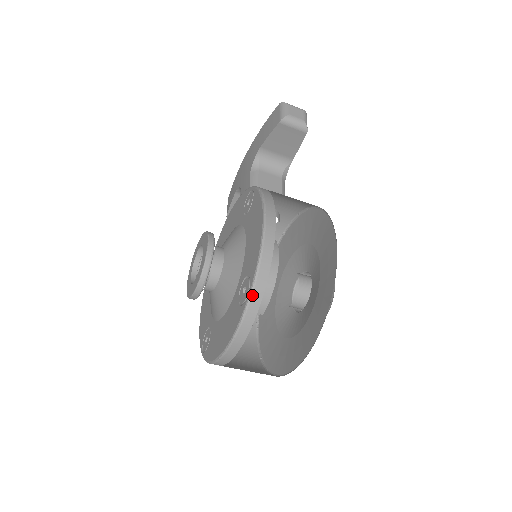
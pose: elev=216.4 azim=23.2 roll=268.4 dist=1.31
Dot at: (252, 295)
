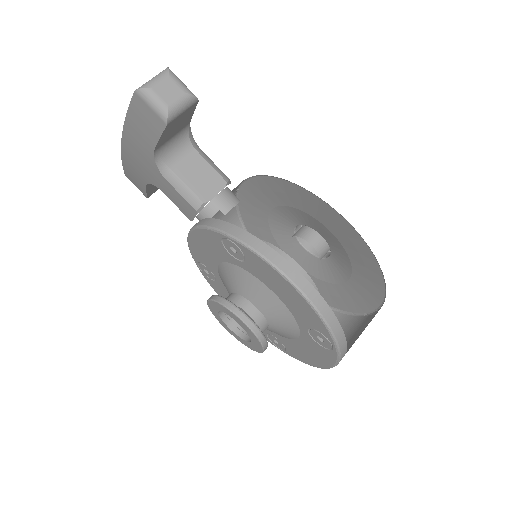
Dot at: (339, 347)
